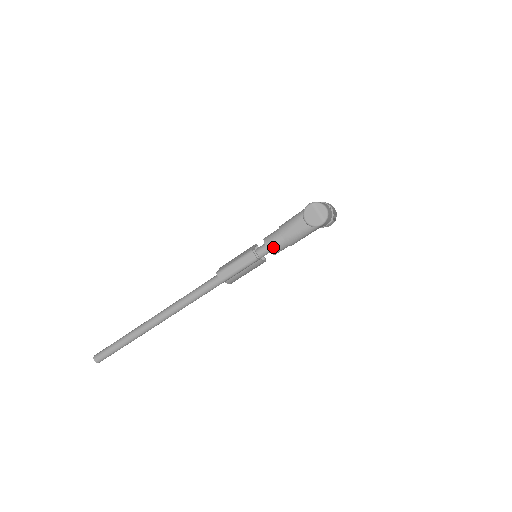
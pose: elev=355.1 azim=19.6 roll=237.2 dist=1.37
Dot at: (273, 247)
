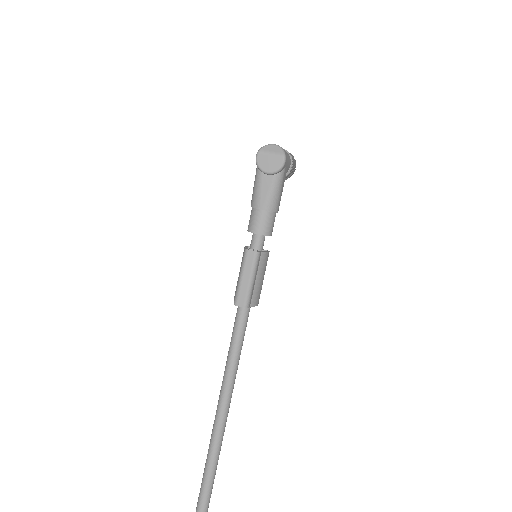
Dot at: (262, 228)
